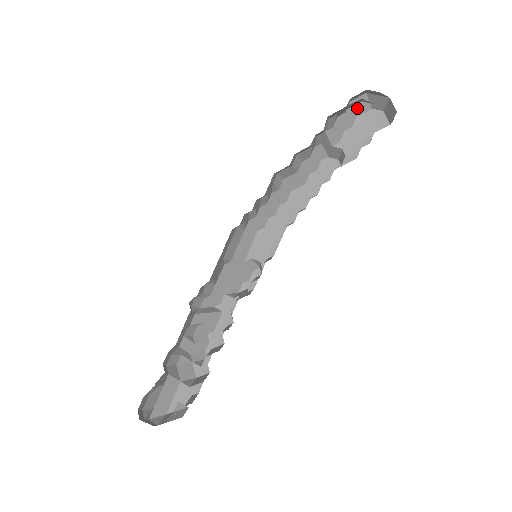
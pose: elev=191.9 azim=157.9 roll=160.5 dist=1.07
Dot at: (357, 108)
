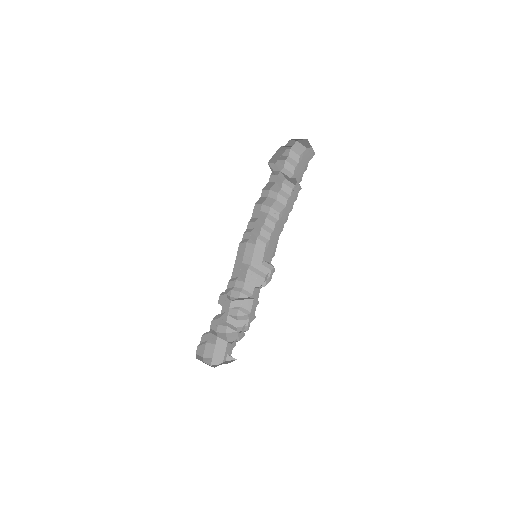
Dot at: (297, 151)
